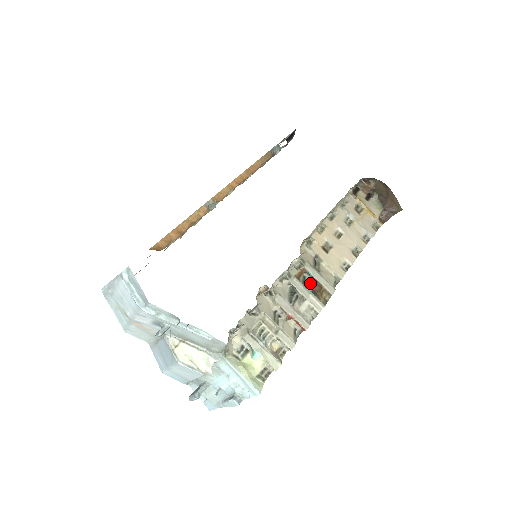
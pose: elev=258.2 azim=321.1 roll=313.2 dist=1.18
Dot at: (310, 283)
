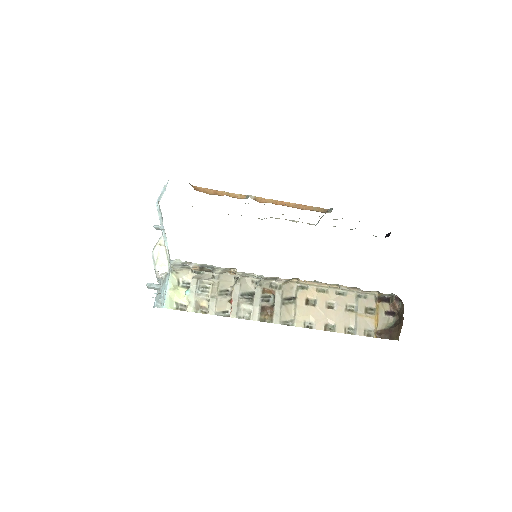
Dot at: (269, 302)
